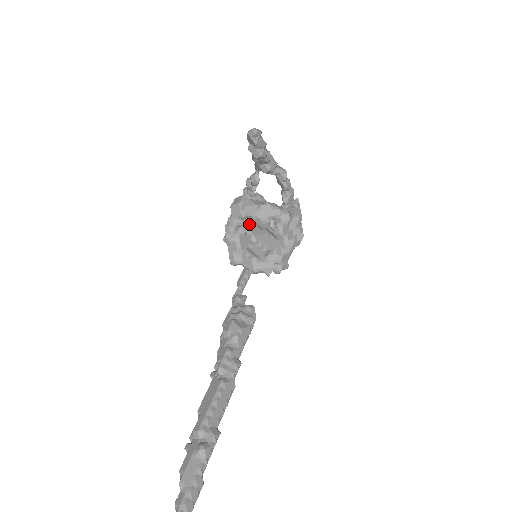
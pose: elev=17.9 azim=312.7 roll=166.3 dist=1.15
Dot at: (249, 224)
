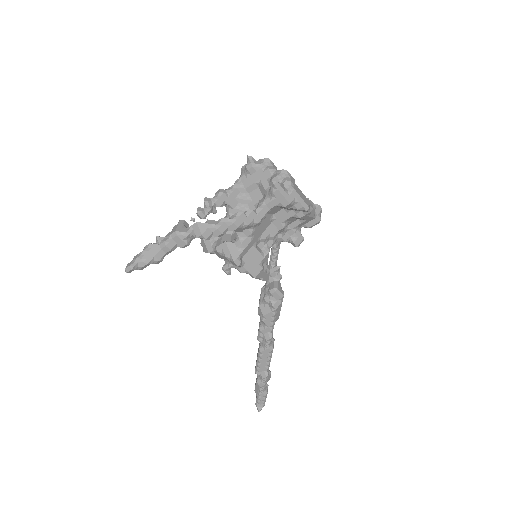
Dot at: occluded
